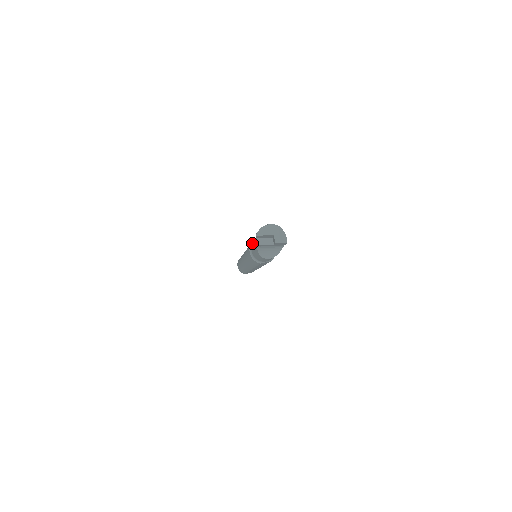
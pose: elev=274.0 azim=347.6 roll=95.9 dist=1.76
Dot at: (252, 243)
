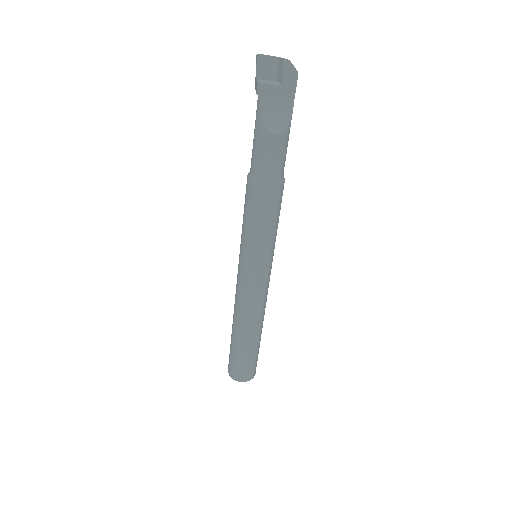
Dot at: occluded
